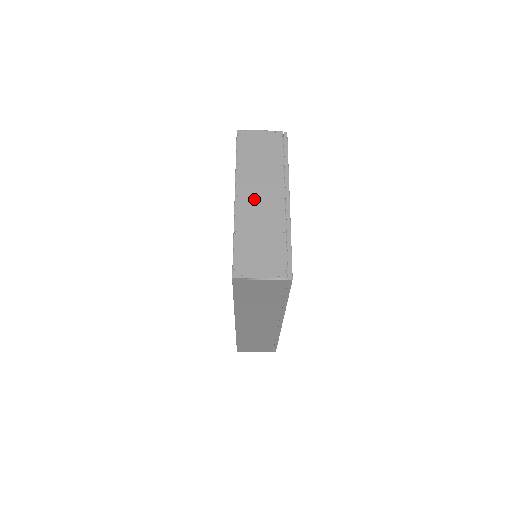
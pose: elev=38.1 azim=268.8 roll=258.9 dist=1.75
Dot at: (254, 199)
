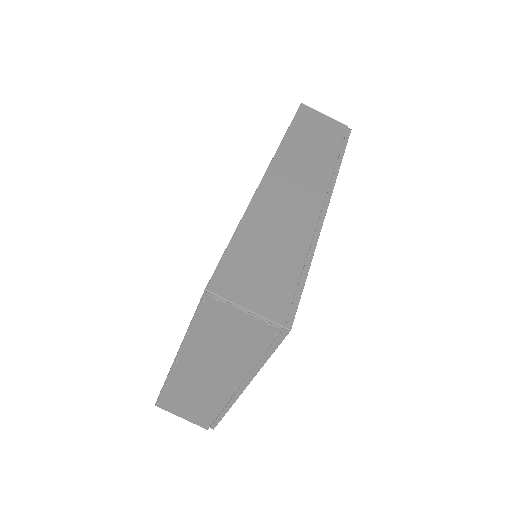
Dot at: occluded
